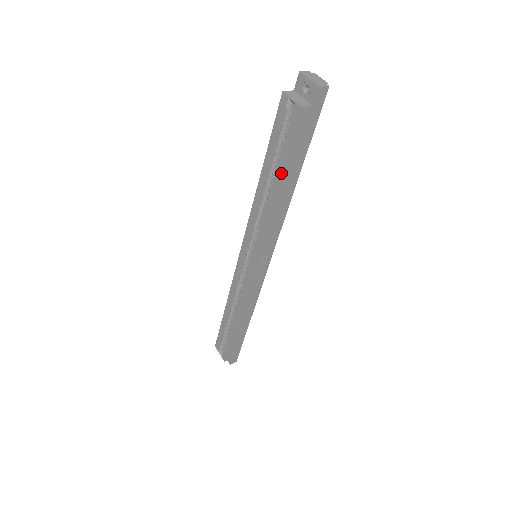
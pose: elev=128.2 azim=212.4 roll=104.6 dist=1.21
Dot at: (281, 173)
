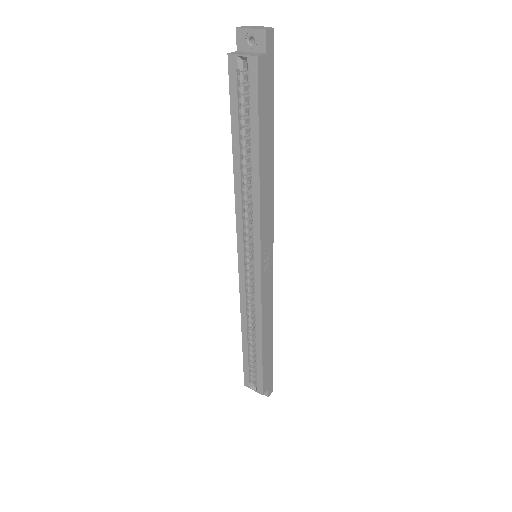
Dot at: (258, 142)
